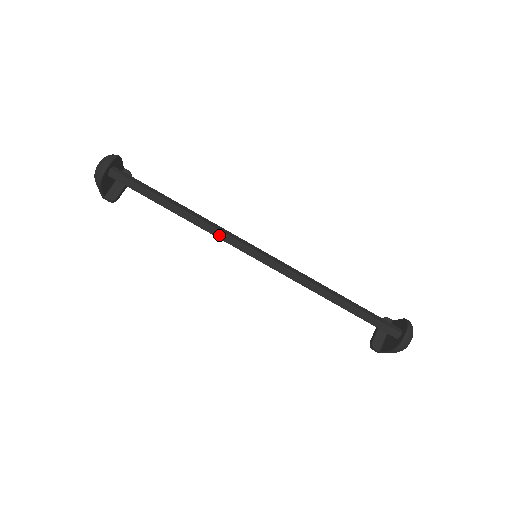
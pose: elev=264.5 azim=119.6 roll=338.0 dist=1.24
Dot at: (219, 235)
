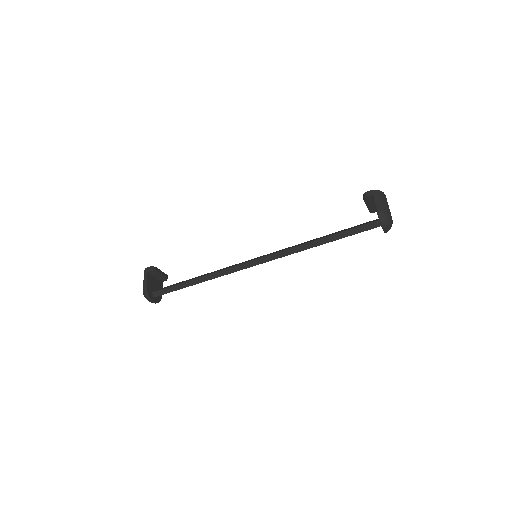
Dot at: (230, 273)
